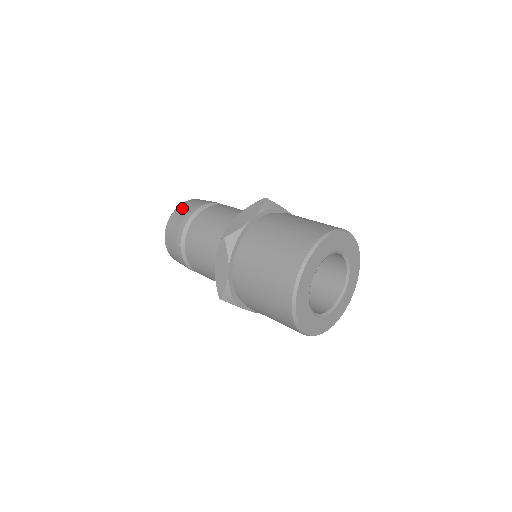
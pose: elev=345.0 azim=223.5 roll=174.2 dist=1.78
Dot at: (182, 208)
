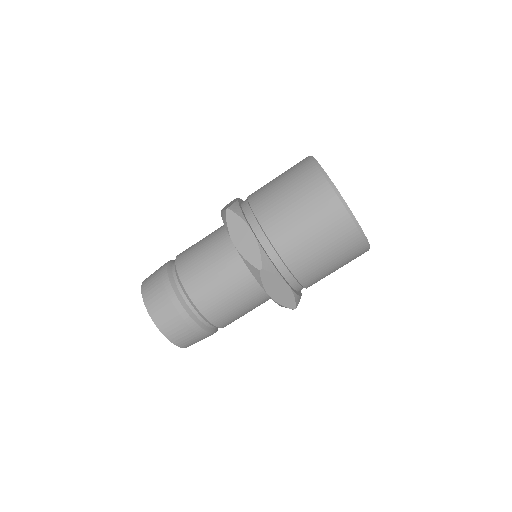
Dot at: (155, 307)
